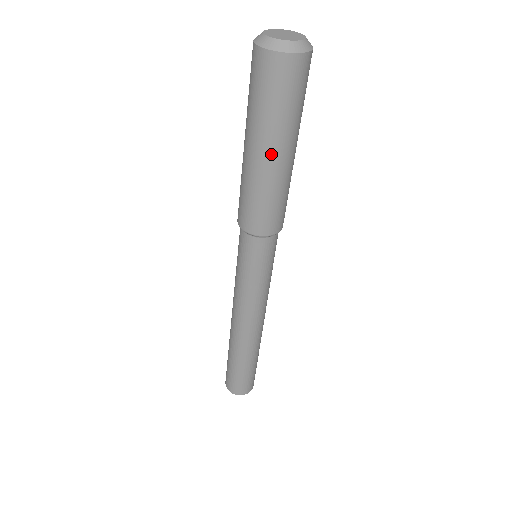
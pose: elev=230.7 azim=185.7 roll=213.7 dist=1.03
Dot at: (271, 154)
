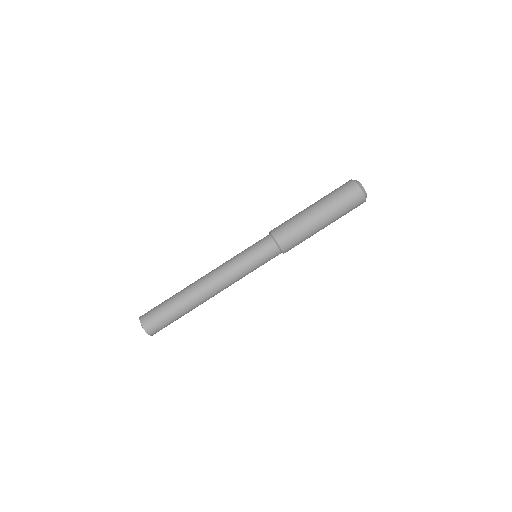
Dot at: (323, 218)
